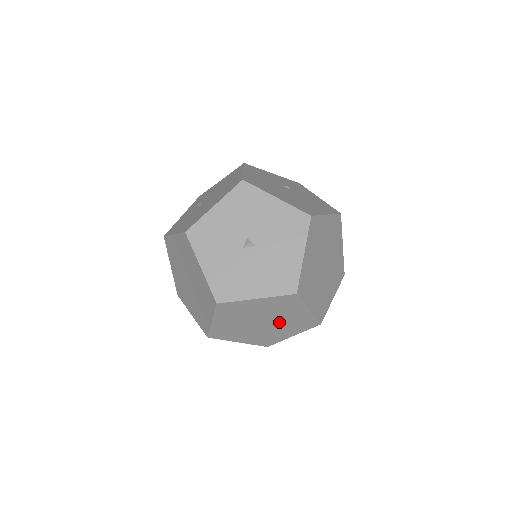
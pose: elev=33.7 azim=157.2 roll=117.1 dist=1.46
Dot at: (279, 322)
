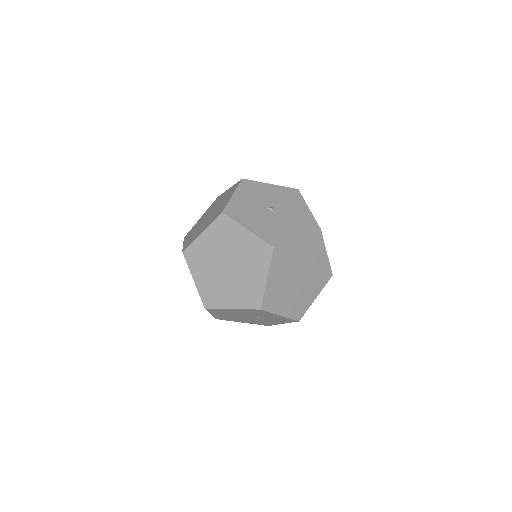
Dot at: (238, 277)
